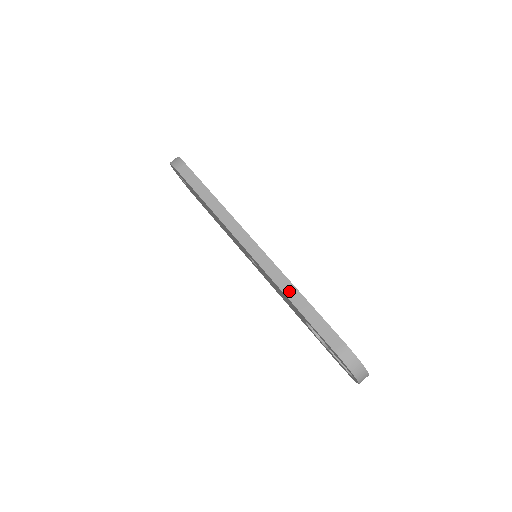
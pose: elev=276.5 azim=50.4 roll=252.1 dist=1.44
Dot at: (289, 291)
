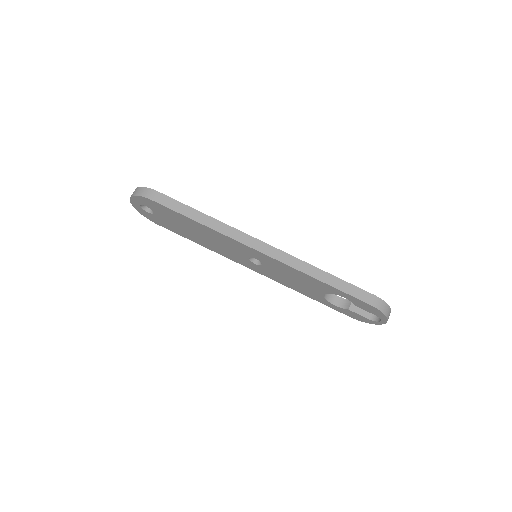
Dot at: (313, 272)
